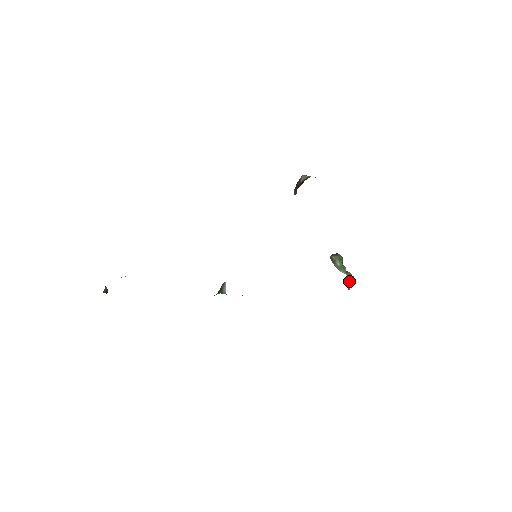
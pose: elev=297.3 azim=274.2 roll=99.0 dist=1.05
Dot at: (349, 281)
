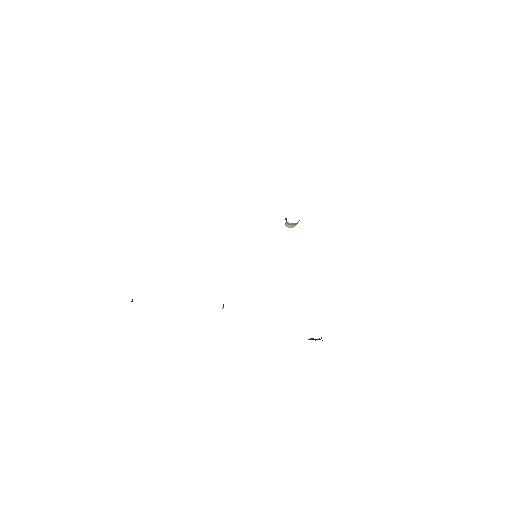
Dot at: occluded
